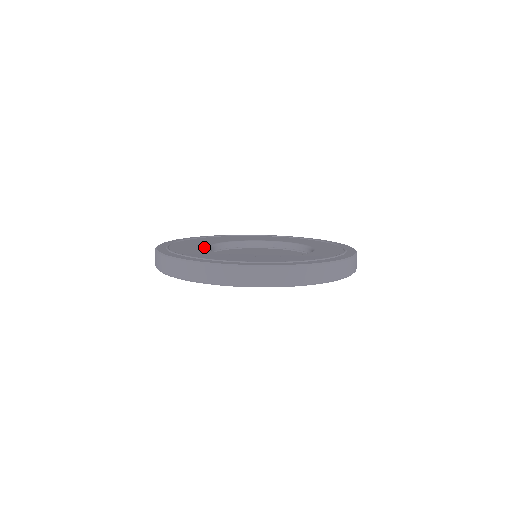
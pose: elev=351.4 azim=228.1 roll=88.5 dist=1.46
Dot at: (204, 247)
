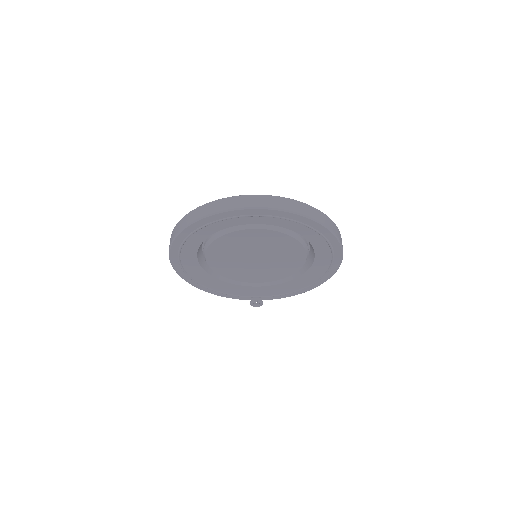
Dot at: occluded
